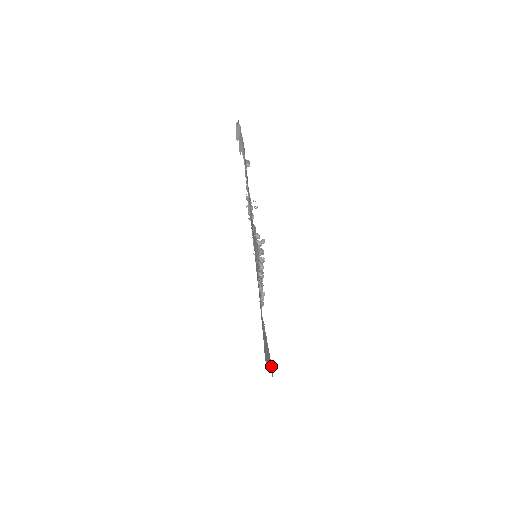
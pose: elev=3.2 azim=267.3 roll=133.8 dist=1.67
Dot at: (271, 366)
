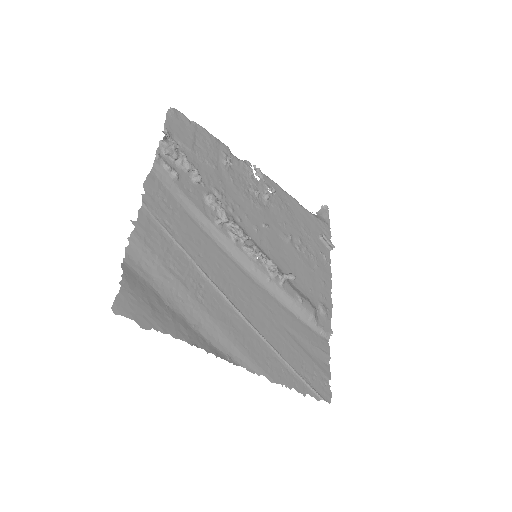
Dot at: (140, 318)
